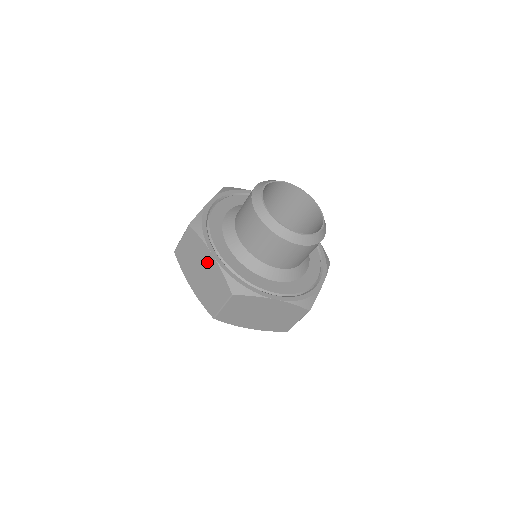
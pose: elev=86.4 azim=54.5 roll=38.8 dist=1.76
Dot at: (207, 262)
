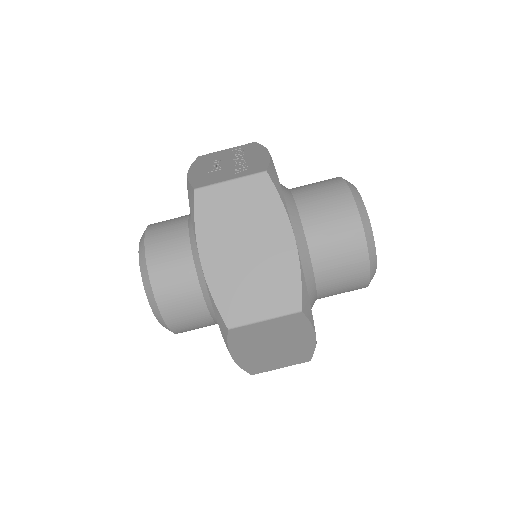
Dot at: (274, 242)
